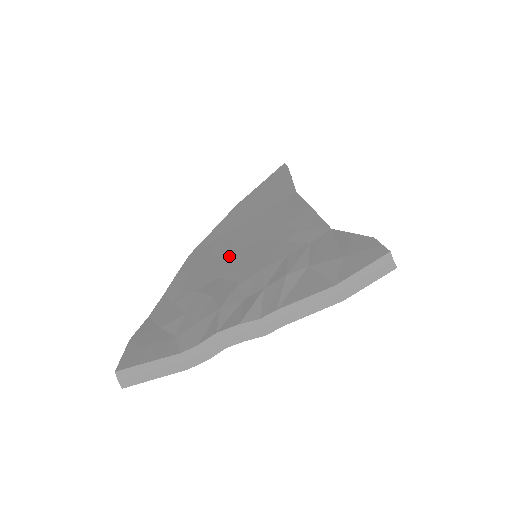
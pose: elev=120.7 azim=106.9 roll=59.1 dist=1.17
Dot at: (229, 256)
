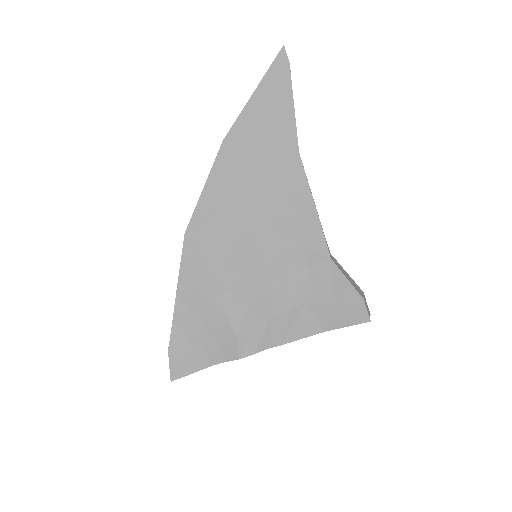
Dot at: (231, 258)
